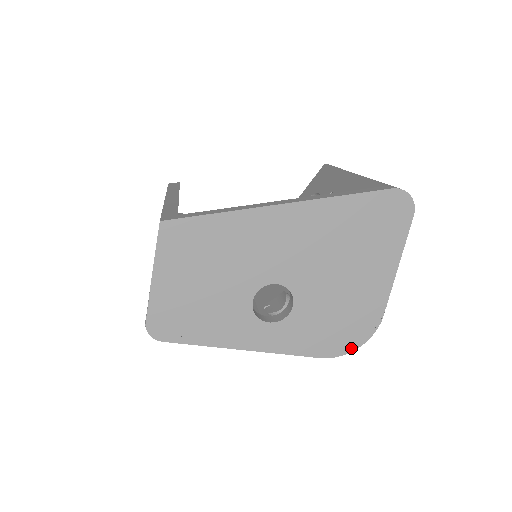
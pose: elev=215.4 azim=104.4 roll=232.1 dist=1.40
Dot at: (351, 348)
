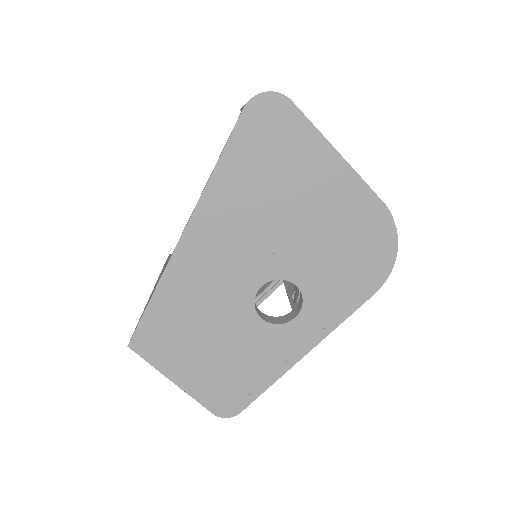
Dot at: (391, 257)
